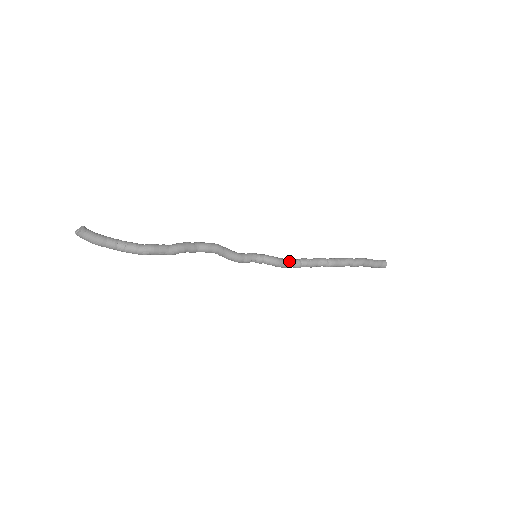
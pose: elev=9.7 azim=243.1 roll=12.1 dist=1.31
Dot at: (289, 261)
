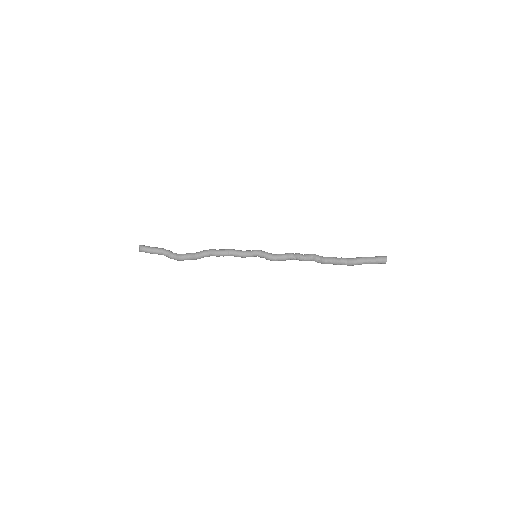
Dot at: (284, 259)
